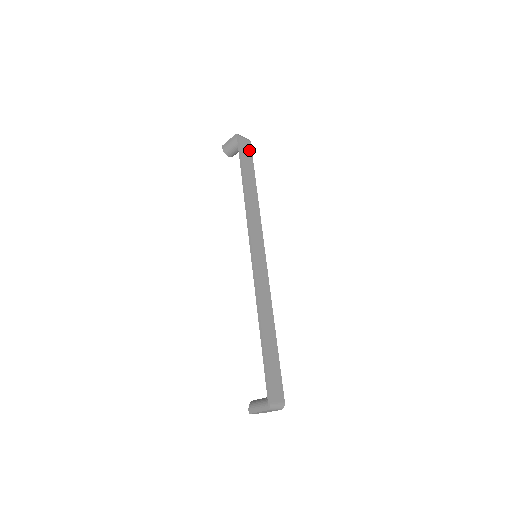
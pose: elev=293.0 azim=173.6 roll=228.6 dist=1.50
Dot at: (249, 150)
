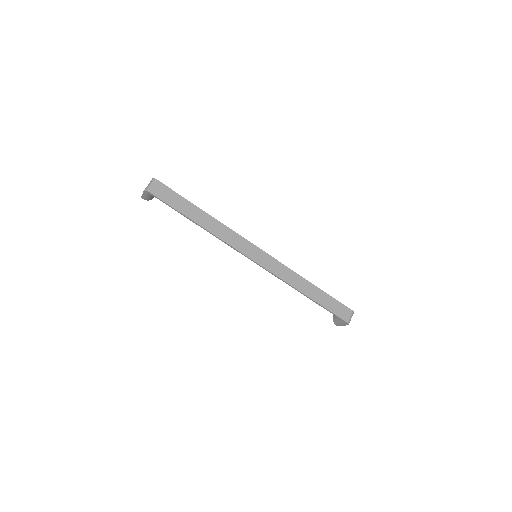
Dot at: (166, 190)
